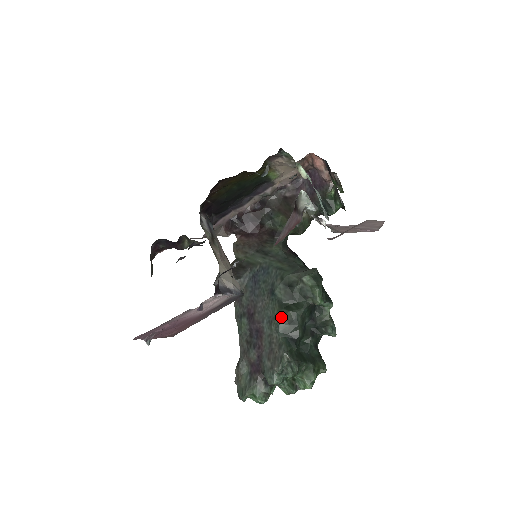
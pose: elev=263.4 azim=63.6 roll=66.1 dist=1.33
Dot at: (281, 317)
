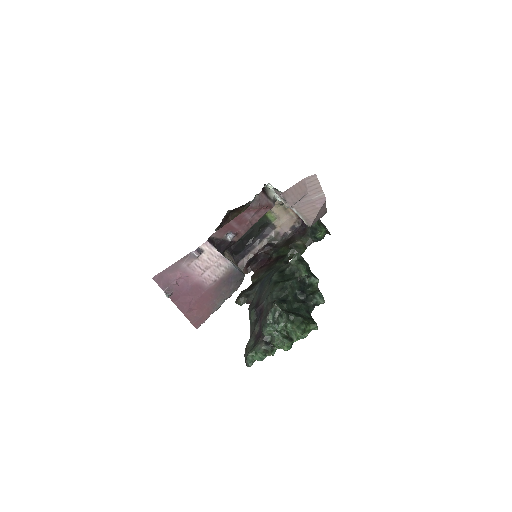
Dot at: (275, 289)
